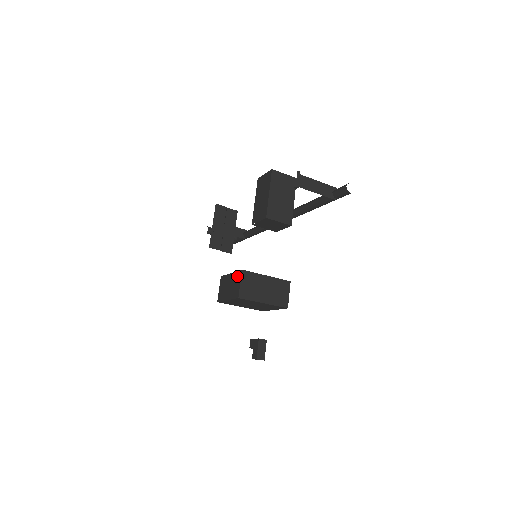
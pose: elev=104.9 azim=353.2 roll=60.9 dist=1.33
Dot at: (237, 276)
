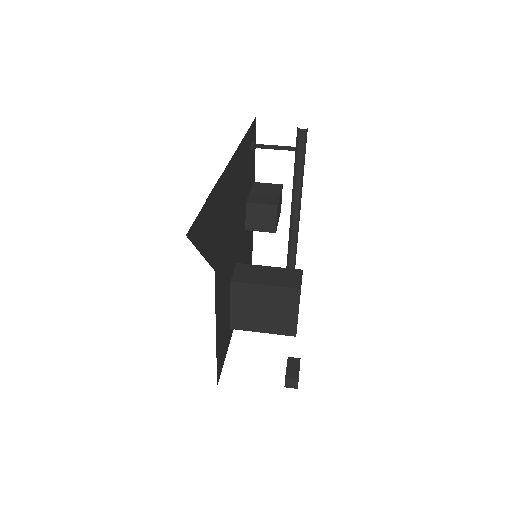
Dot at: occluded
